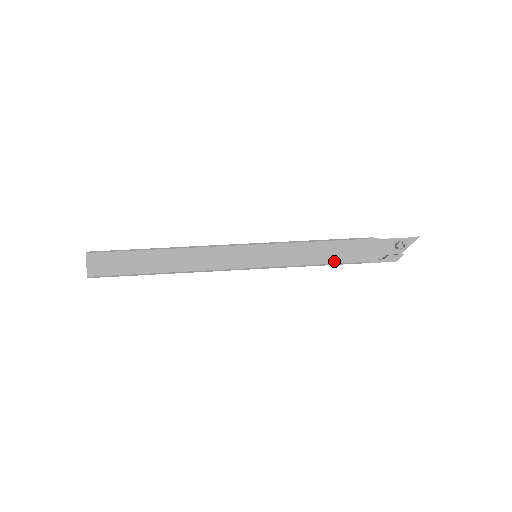
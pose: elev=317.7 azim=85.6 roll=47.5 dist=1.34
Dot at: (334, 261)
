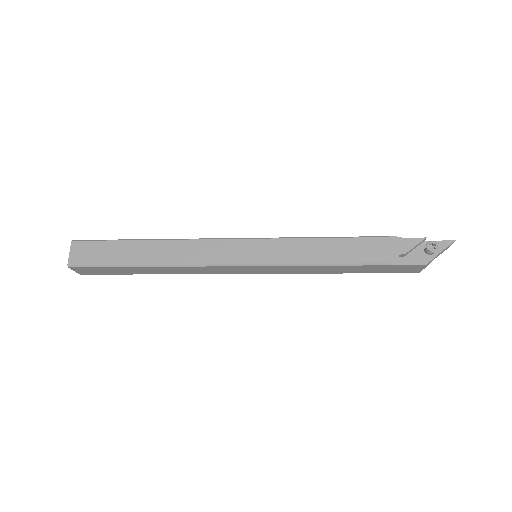
Dot at: (346, 260)
